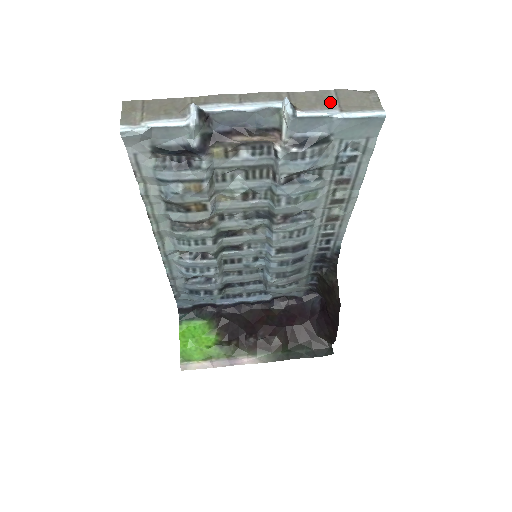
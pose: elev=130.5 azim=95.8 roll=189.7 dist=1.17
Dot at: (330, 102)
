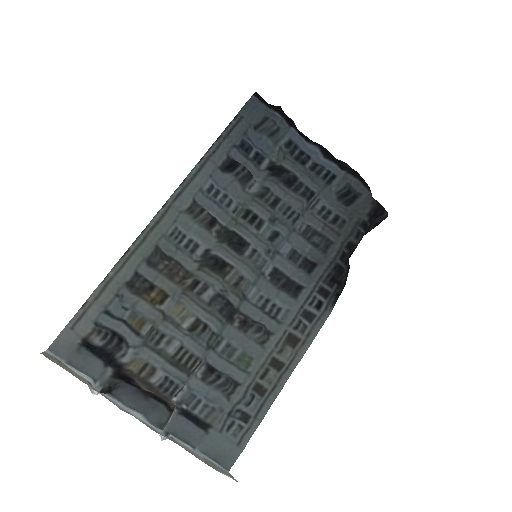
Dot at: (198, 455)
